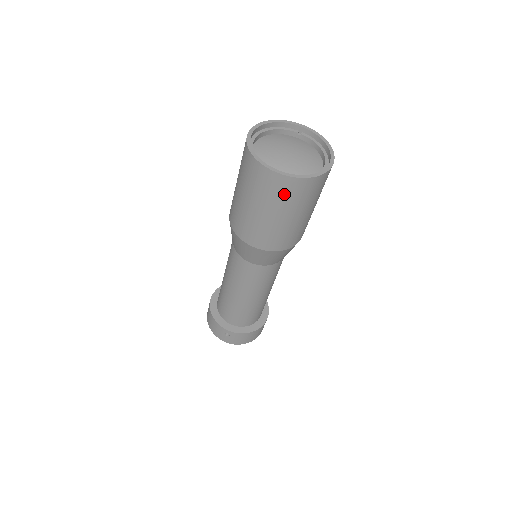
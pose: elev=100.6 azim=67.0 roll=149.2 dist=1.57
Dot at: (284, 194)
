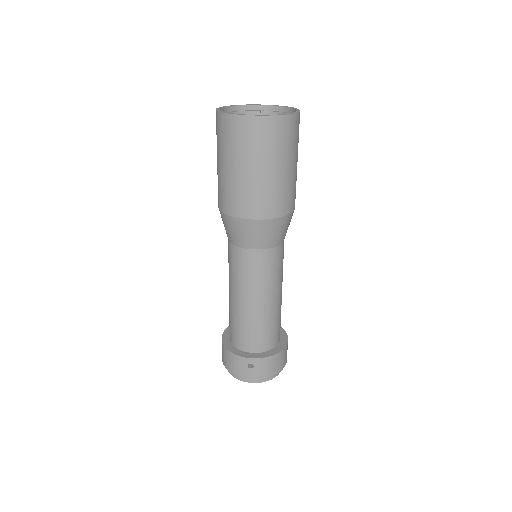
Dot at: (265, 139)
